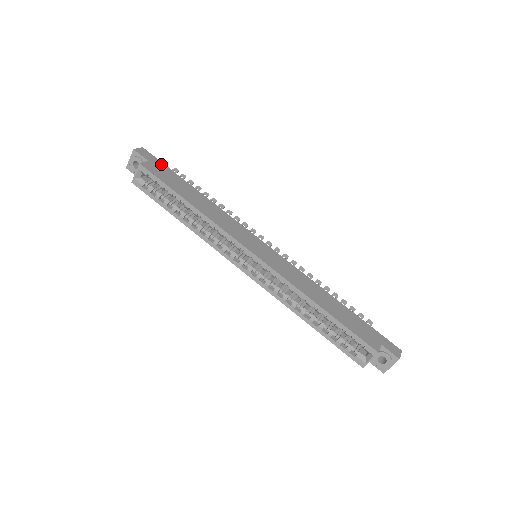
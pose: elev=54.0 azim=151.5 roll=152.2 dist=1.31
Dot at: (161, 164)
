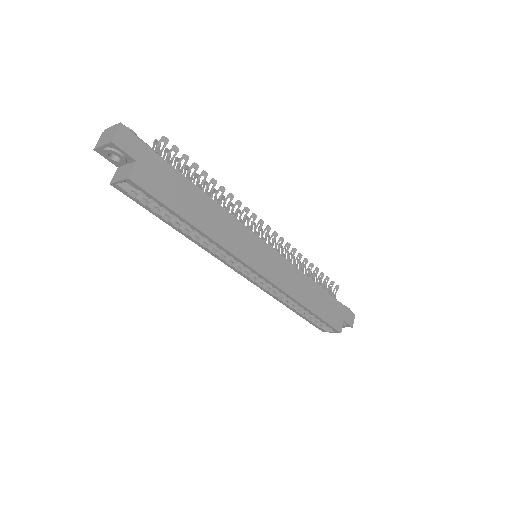
Dot at: (152, 156)
